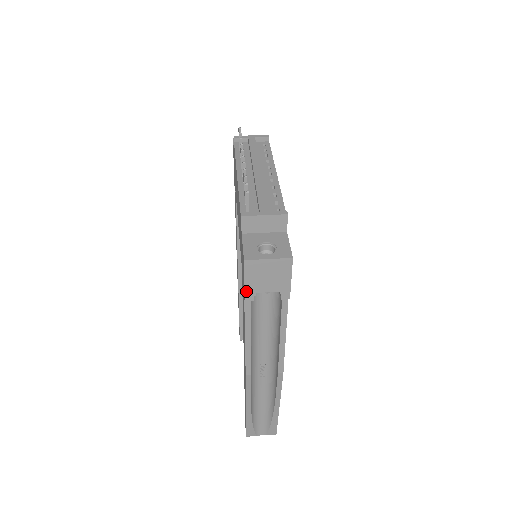
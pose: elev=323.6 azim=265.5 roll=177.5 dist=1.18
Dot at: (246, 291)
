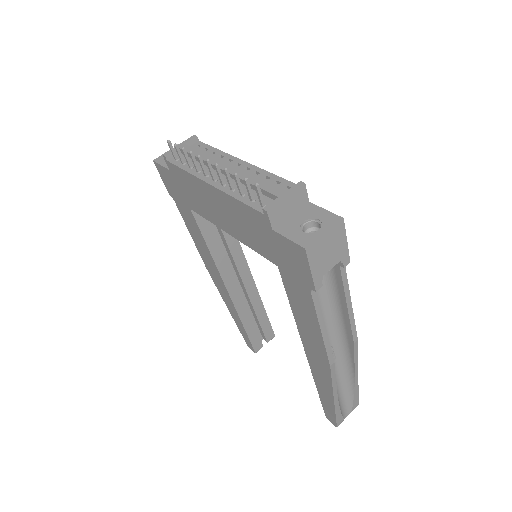
Dot at: (314, 280)
